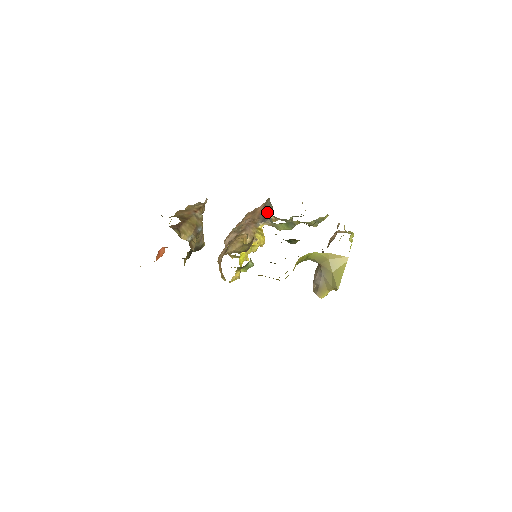
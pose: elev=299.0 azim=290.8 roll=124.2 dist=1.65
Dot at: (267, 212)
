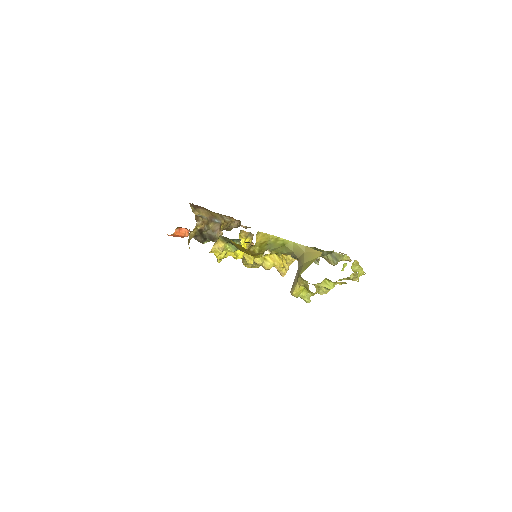
Dot at: occluded
